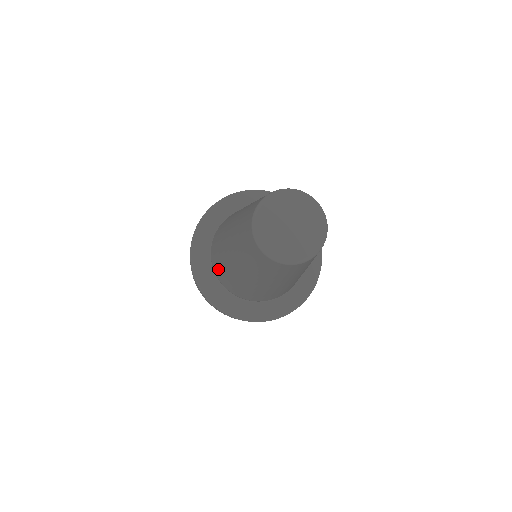
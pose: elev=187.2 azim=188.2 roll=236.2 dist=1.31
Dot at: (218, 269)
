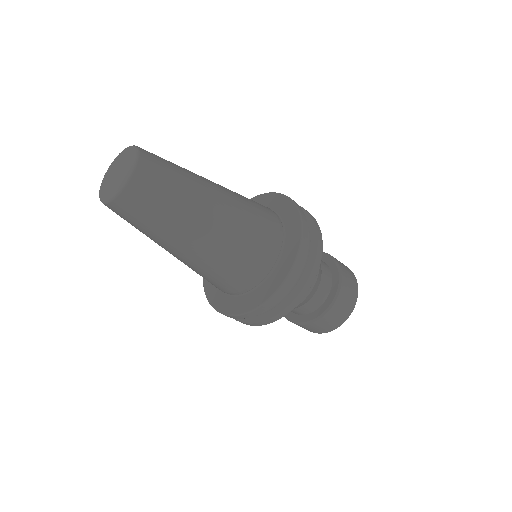
Dot at: occluded
